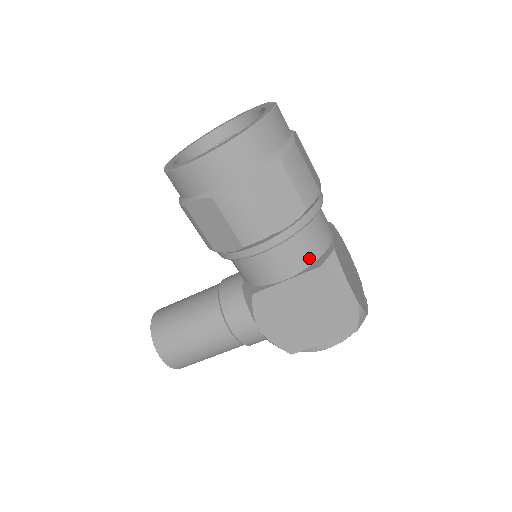
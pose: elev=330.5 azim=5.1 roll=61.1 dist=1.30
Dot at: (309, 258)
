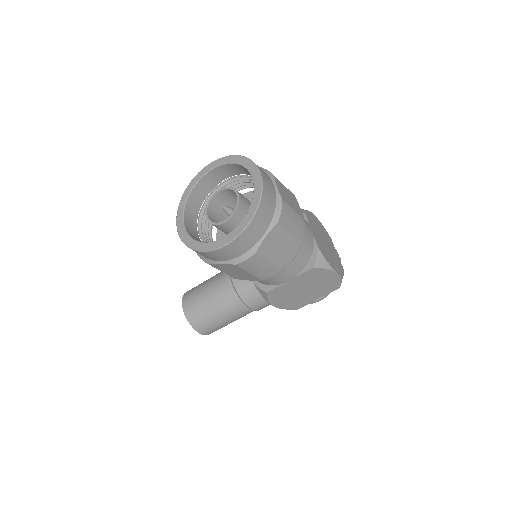
Dot at: (303, 263)
